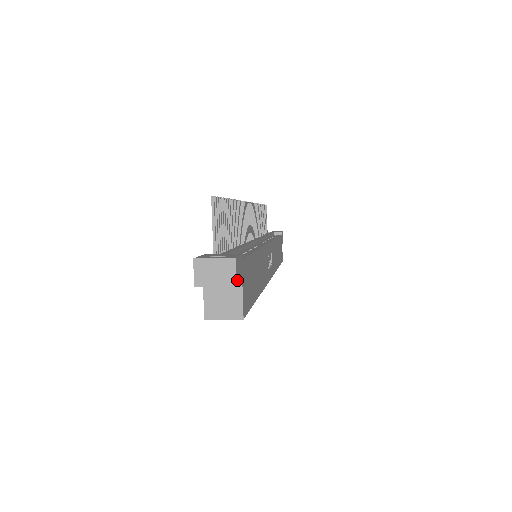
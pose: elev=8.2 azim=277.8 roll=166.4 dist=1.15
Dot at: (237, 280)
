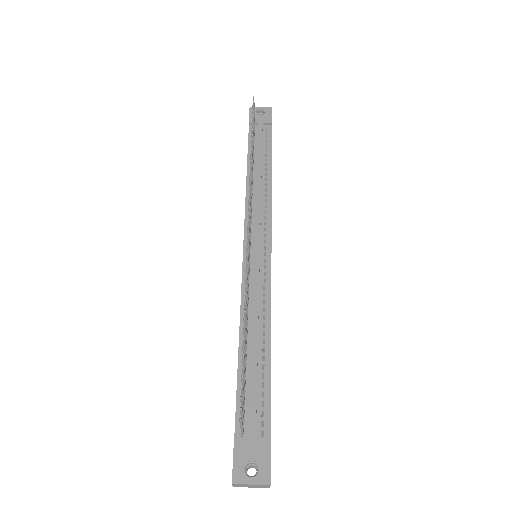
Dot at: occluded
